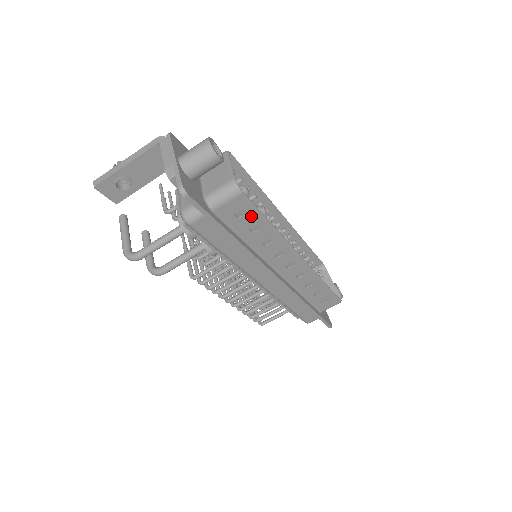
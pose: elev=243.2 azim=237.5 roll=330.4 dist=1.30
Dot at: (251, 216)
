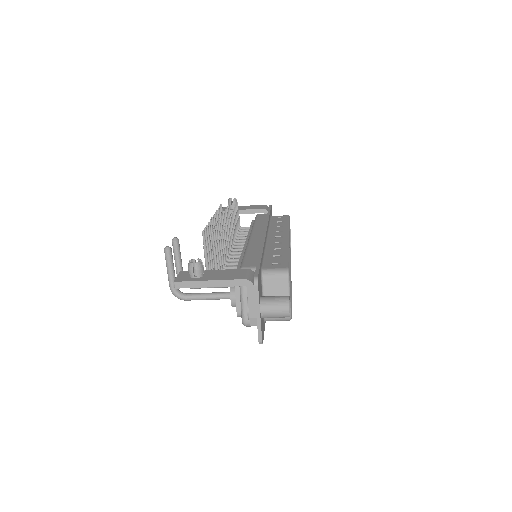
Dot at: occluded
